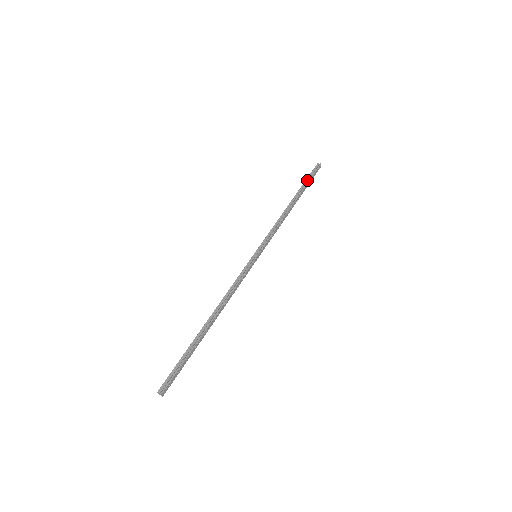
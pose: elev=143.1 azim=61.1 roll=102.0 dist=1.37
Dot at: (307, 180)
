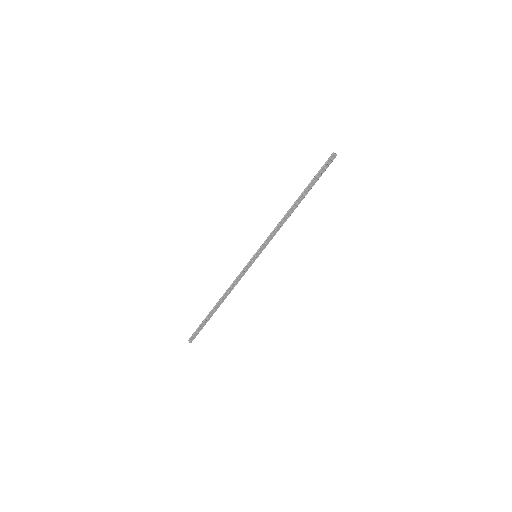
Dot at: (316, 176)
